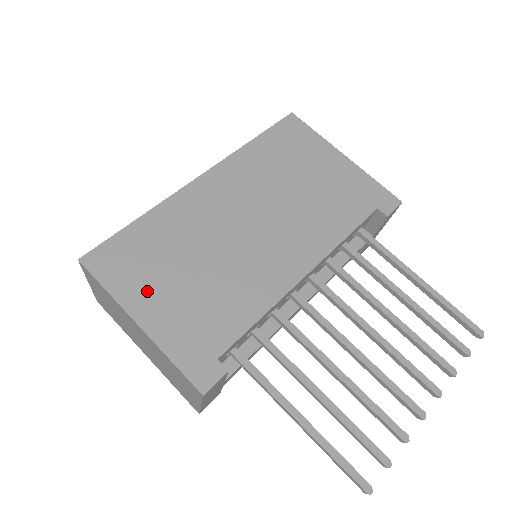
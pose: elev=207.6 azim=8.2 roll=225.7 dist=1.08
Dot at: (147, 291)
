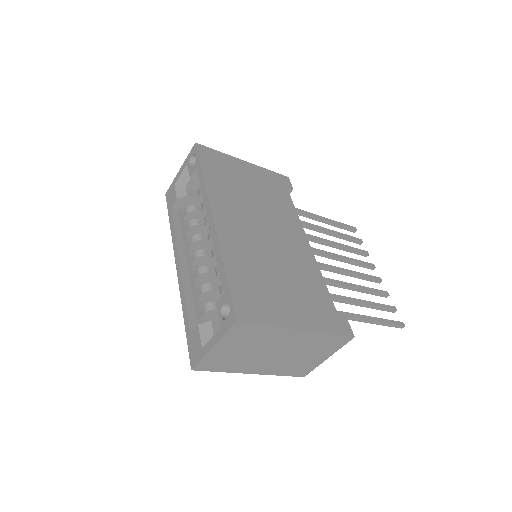
Dot at: (282, 308)
